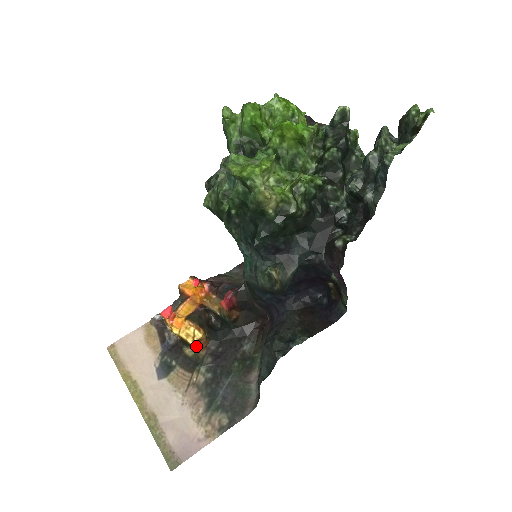
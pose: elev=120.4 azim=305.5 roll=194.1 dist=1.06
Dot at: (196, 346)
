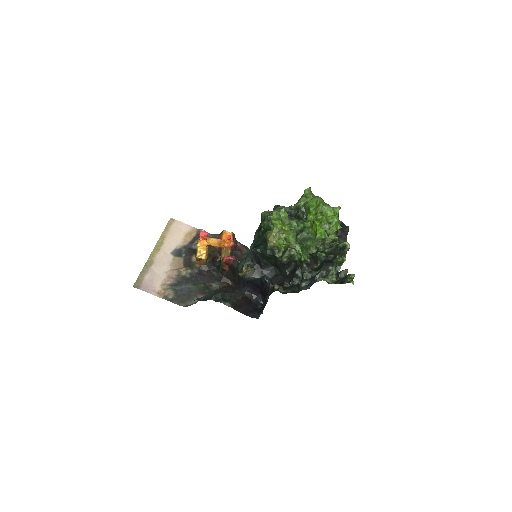
Dot at: (198, 260)
